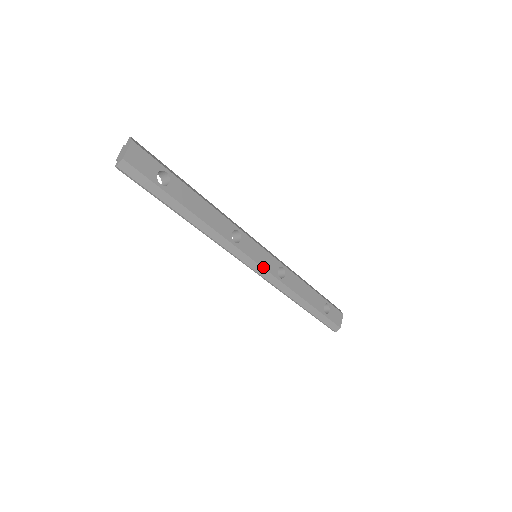
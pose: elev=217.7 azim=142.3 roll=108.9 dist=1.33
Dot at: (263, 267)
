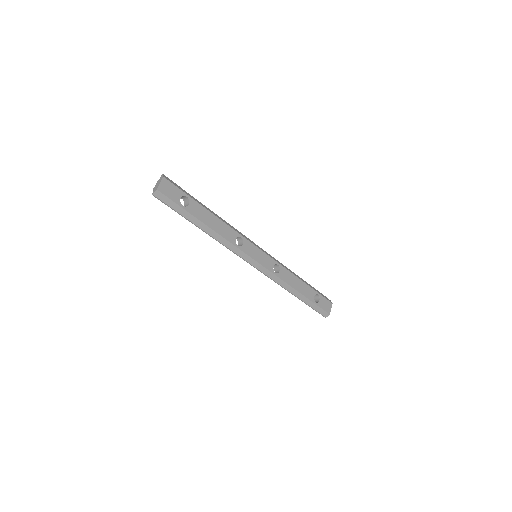
Dot at: (261, 264)
